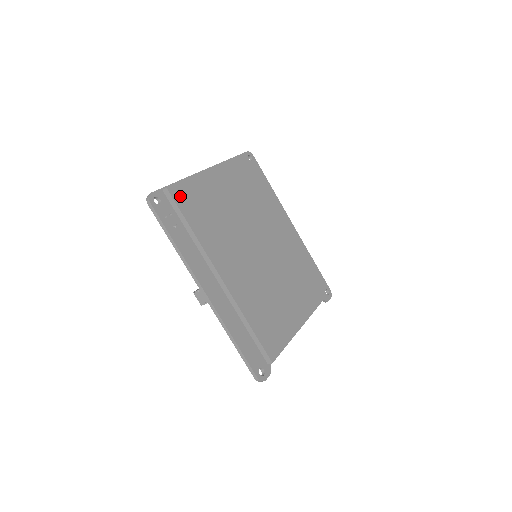
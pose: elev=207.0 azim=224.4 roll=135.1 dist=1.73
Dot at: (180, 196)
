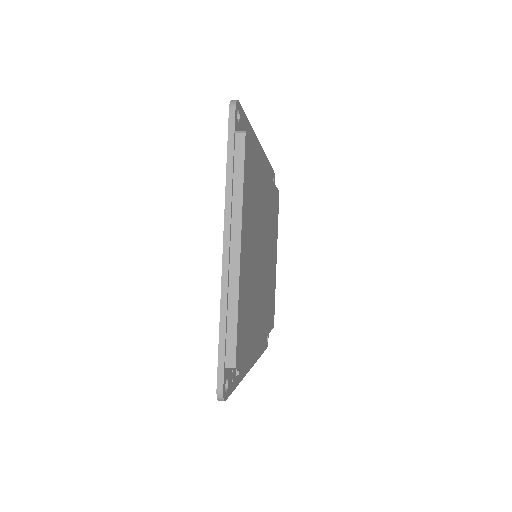
Dot at: (240, 348)
